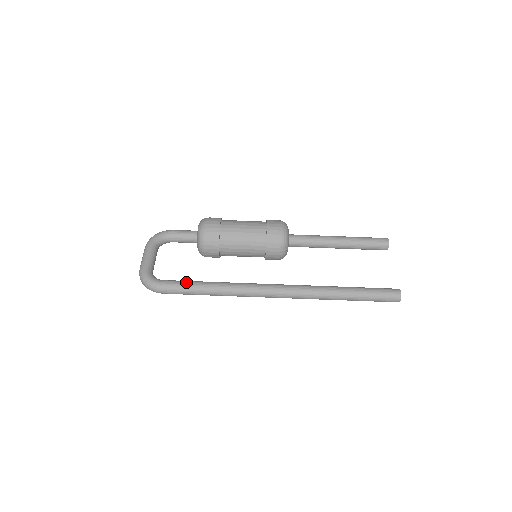
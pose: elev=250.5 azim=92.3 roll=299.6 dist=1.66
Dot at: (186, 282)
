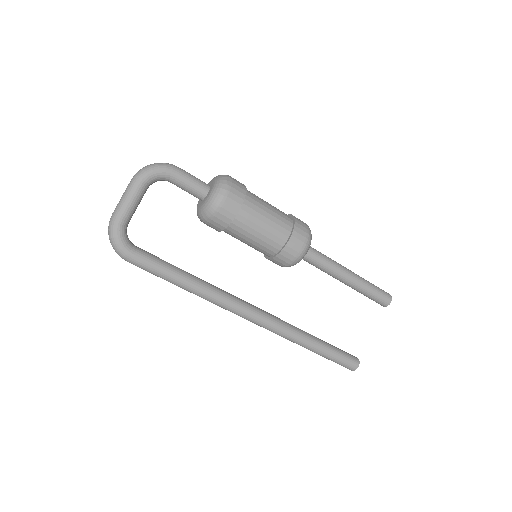
Dot at: (162, 267)
